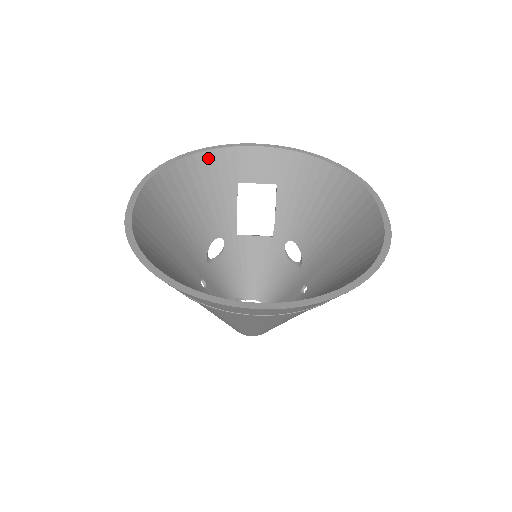
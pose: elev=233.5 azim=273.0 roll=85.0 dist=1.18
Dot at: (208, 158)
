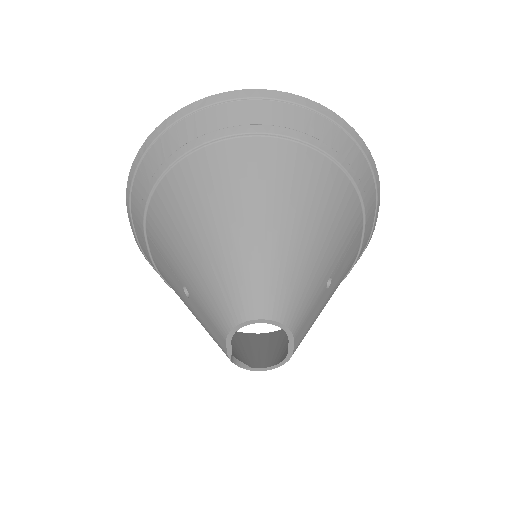
Dot at: occluded
